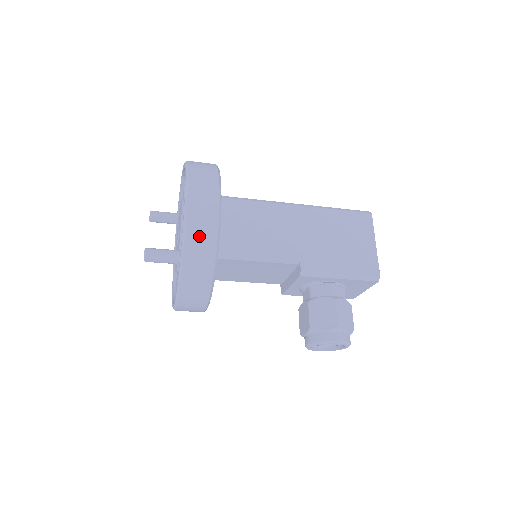
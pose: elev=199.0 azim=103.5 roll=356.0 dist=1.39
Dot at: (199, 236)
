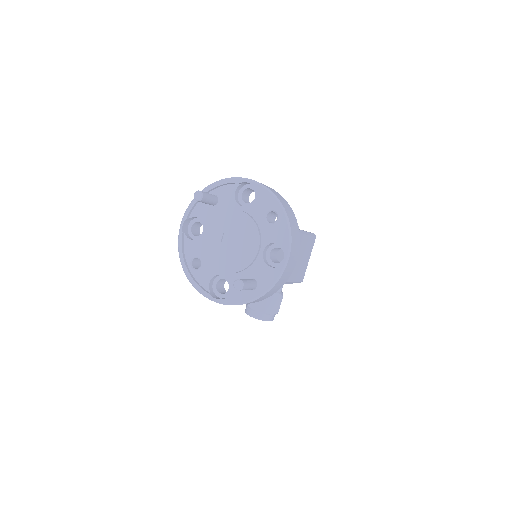
Dot at: (279, 284)
